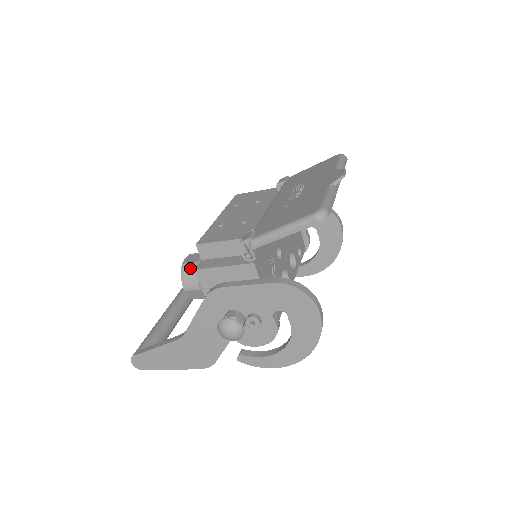
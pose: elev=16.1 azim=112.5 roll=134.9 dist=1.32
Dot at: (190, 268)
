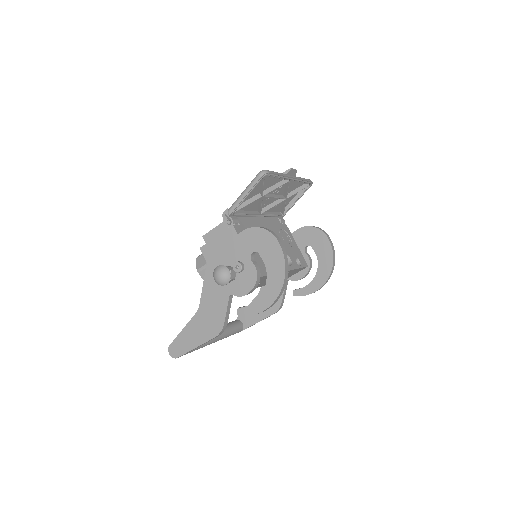
Dot at: (201, 256)
